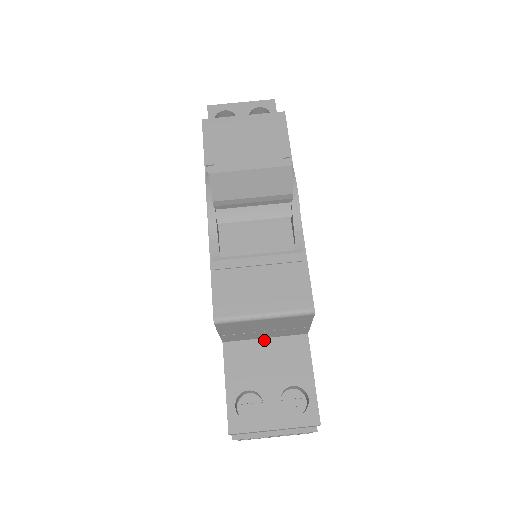
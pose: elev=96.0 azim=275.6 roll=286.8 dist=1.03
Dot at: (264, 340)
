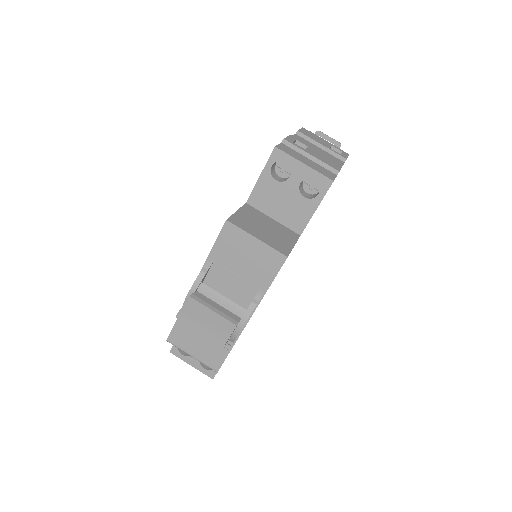
Dot at: occluded
